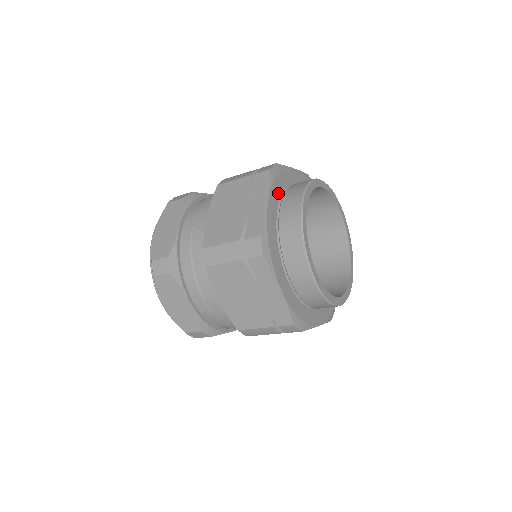
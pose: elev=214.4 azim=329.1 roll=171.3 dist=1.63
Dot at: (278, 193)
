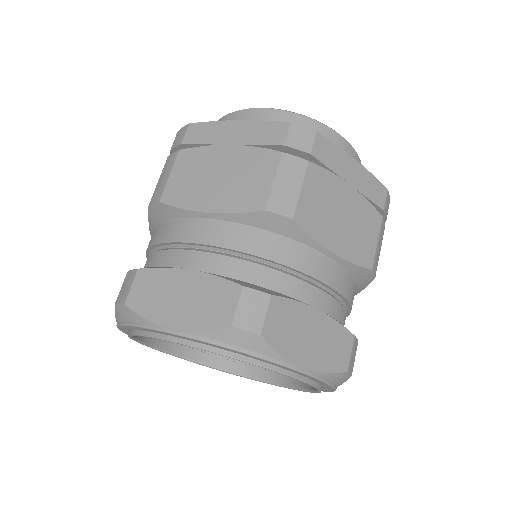
Dot at: occluded
